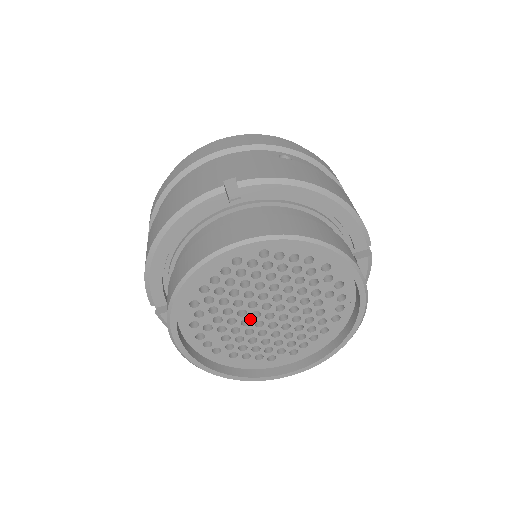
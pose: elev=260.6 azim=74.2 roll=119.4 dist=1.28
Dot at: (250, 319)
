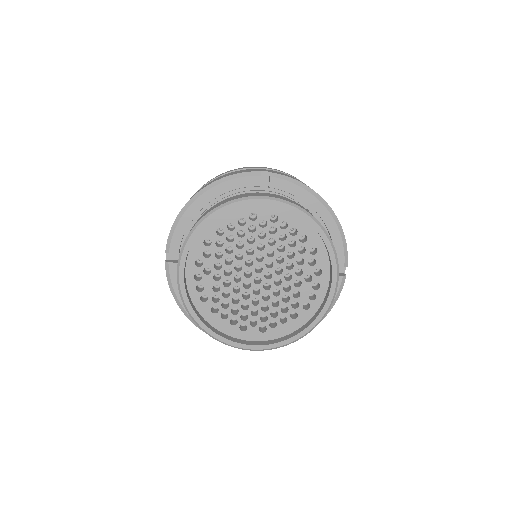
Dot at: (242, 277)
